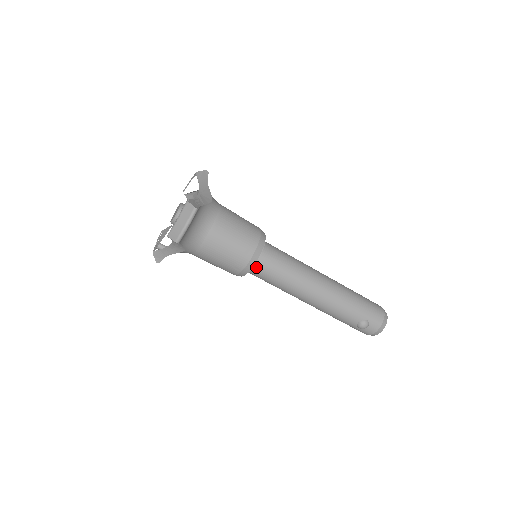
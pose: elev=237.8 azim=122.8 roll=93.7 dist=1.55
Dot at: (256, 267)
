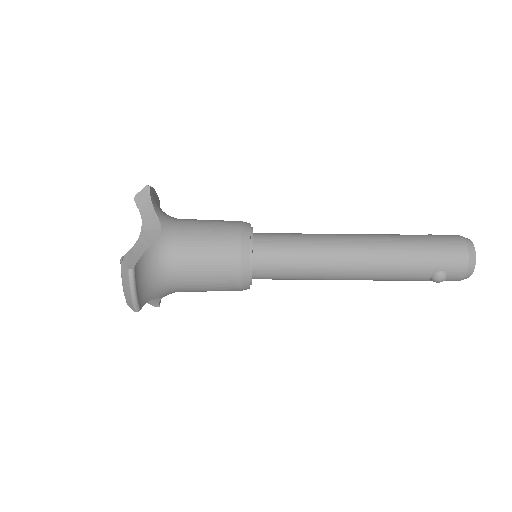
Dot at: (257, 275)
